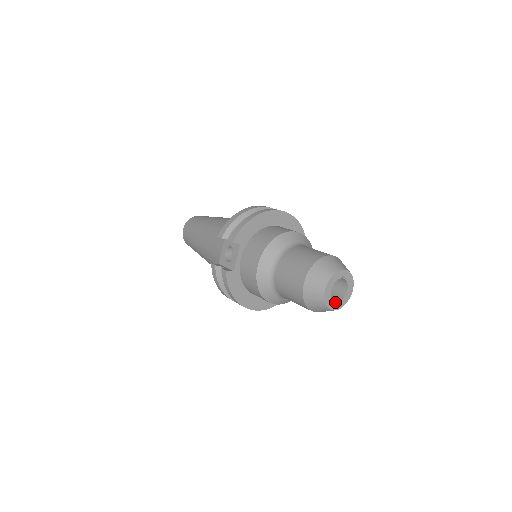
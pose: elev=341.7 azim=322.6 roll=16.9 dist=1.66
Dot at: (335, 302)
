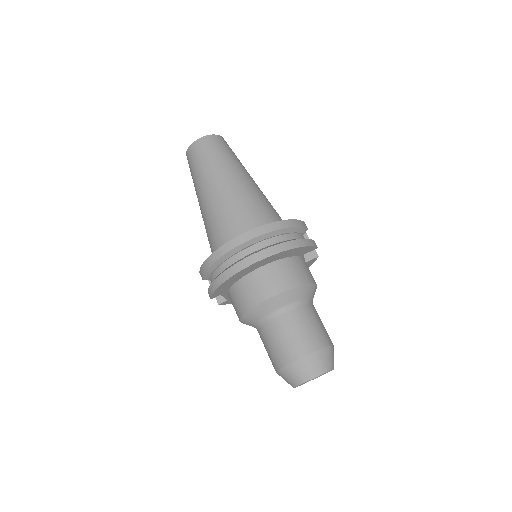
Dot at: occluded
